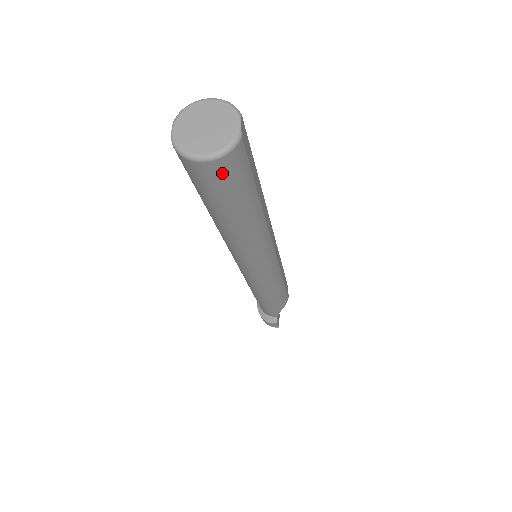
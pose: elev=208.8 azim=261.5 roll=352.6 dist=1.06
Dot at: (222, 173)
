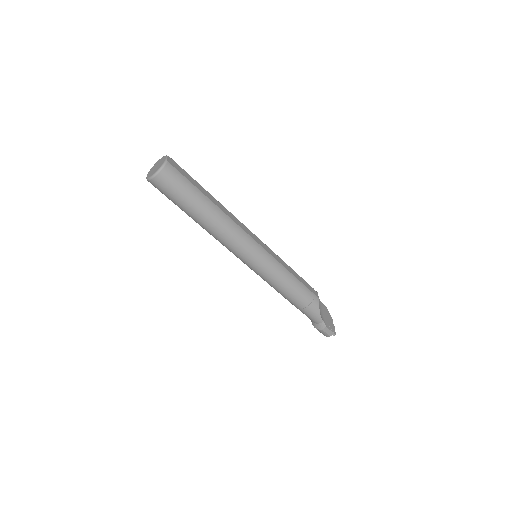
Dot at: (167, 180)
